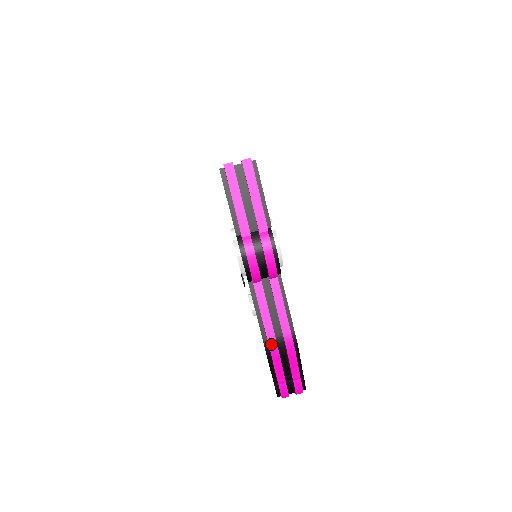
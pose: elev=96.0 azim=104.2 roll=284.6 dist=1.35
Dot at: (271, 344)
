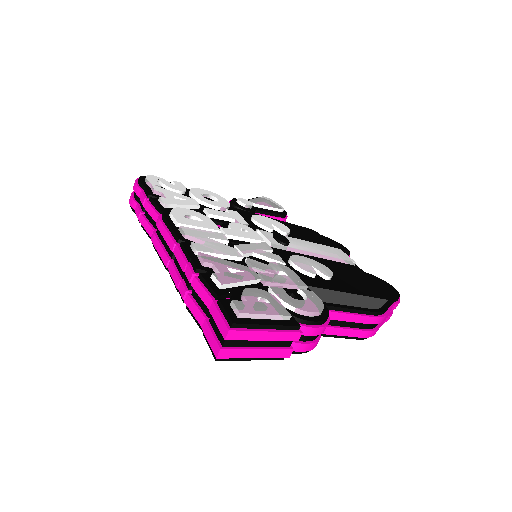
Dot at: (366, 336)
